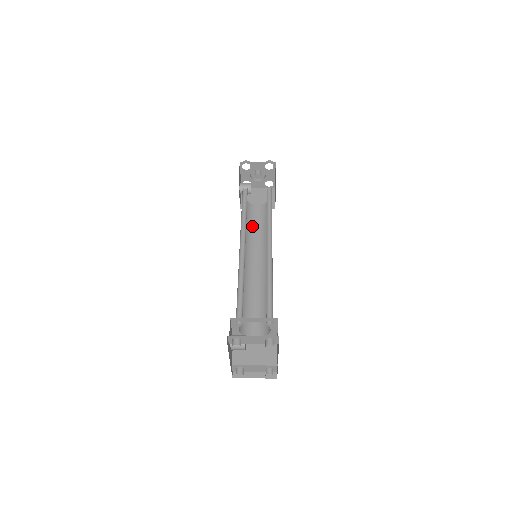
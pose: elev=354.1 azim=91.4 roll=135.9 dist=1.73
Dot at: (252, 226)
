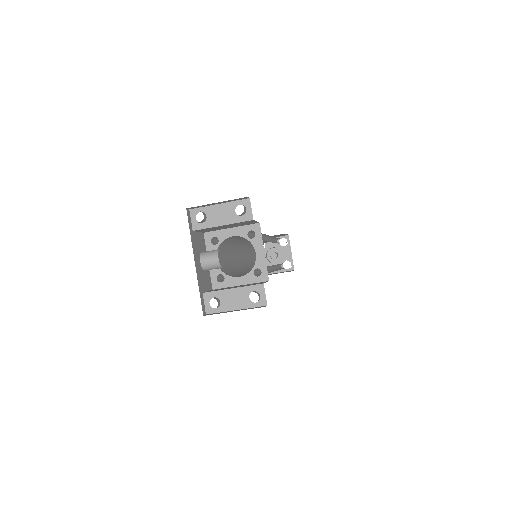
Dot at: occluded
